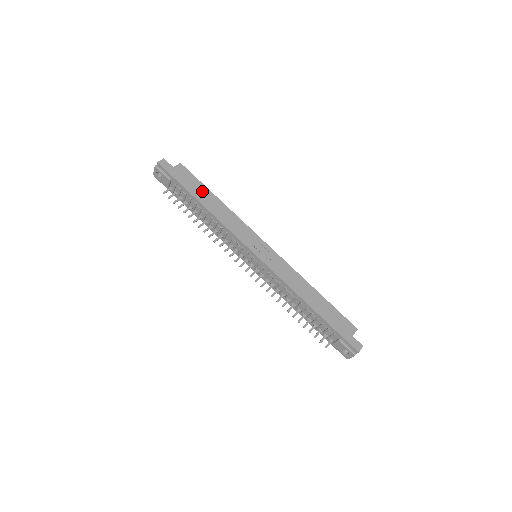
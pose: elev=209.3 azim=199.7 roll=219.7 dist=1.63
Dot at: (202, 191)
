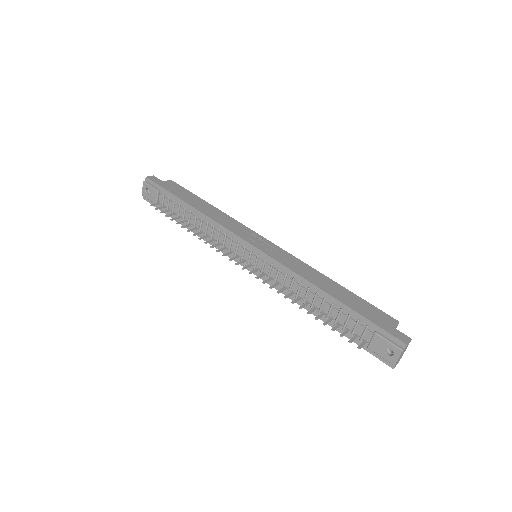
Dot at: (193, 198)
